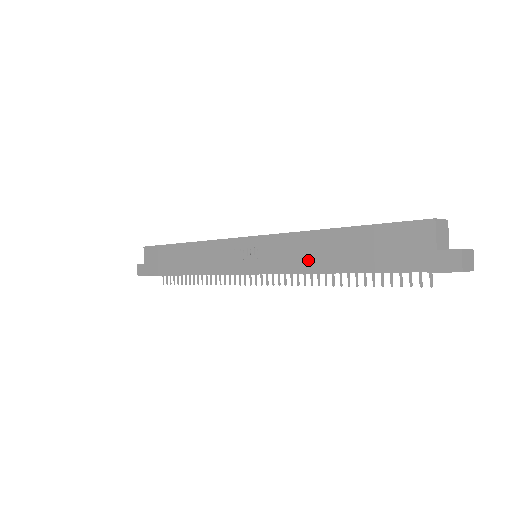
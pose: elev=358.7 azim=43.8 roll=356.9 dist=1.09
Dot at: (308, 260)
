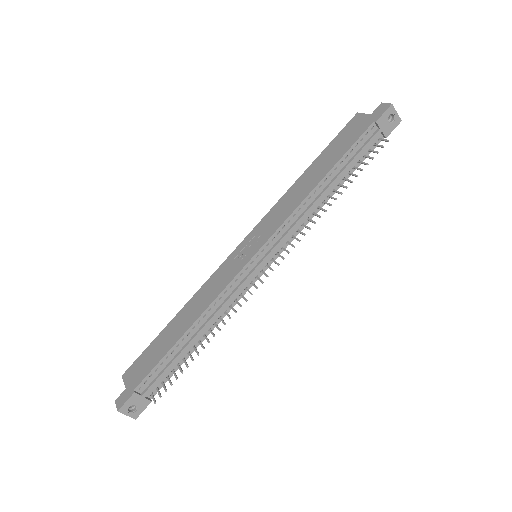
Dot at: (300, 196)
